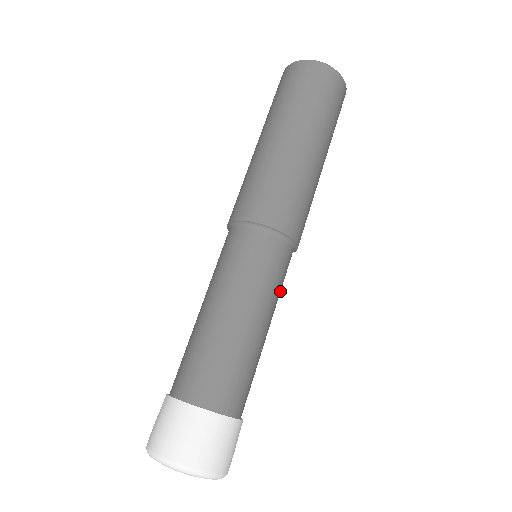
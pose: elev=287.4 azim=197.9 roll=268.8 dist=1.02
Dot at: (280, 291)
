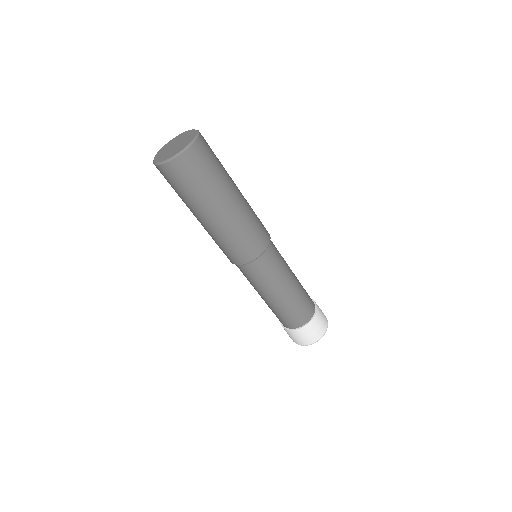
Dot at: occluded
